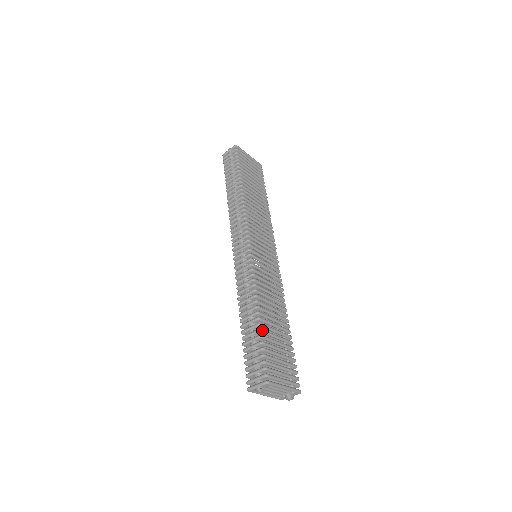
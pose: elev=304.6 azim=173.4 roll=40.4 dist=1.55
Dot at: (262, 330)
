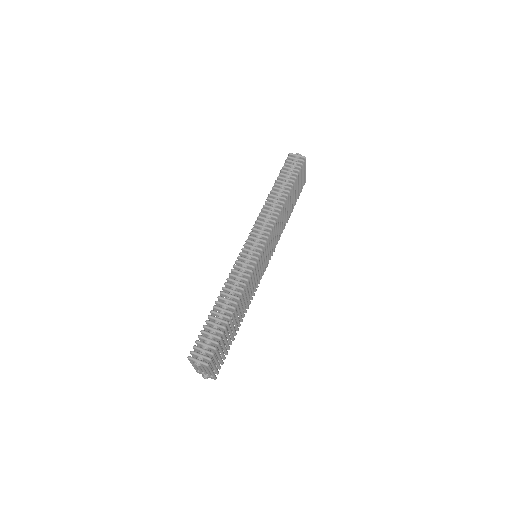
Dot at: (229, 324)
